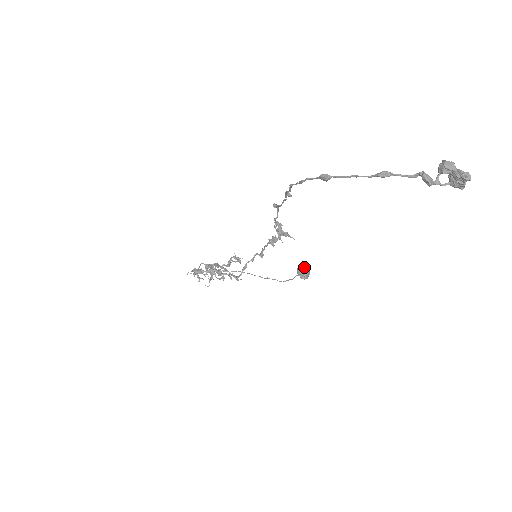
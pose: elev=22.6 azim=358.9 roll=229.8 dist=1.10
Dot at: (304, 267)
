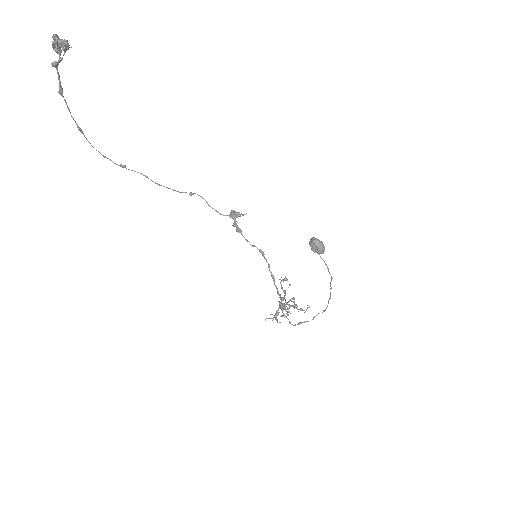
Dot at: (311, 241)
